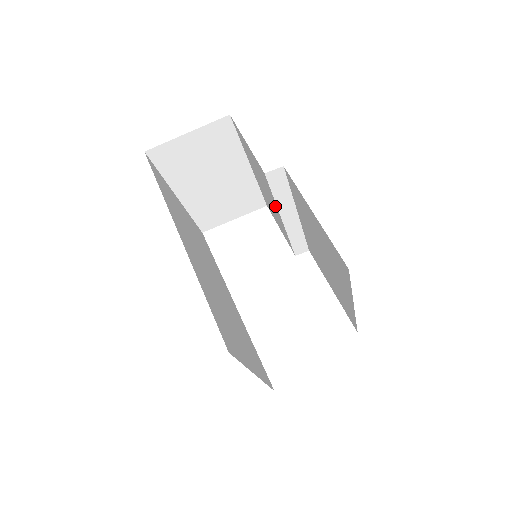
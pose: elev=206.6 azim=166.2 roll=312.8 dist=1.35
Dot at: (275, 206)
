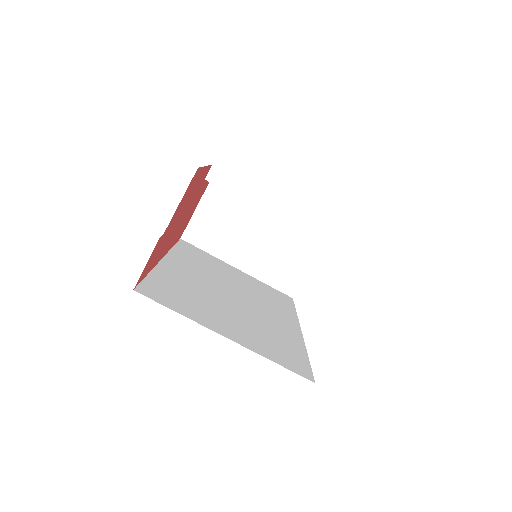
Dot at: occluded
